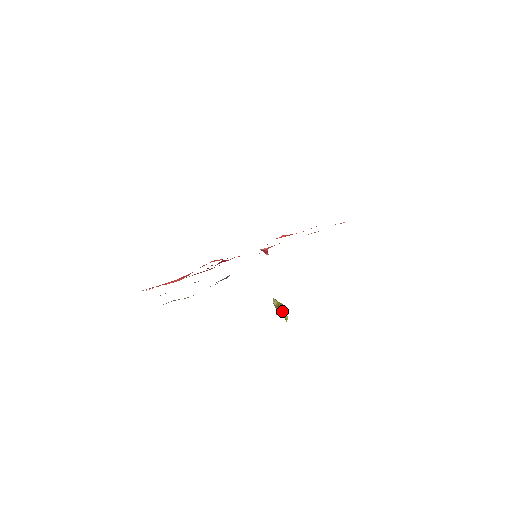
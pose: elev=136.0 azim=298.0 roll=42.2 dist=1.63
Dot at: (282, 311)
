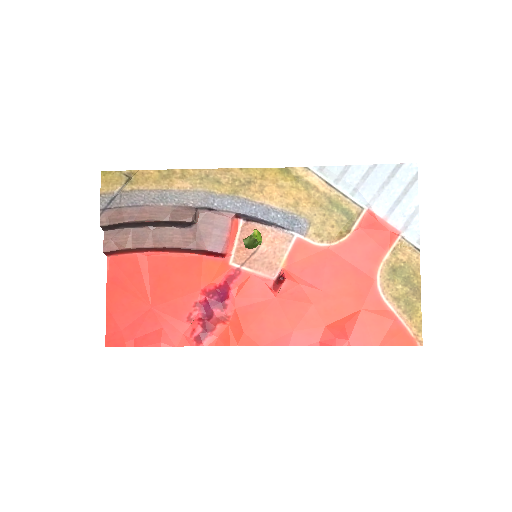
Dot at: occluded
